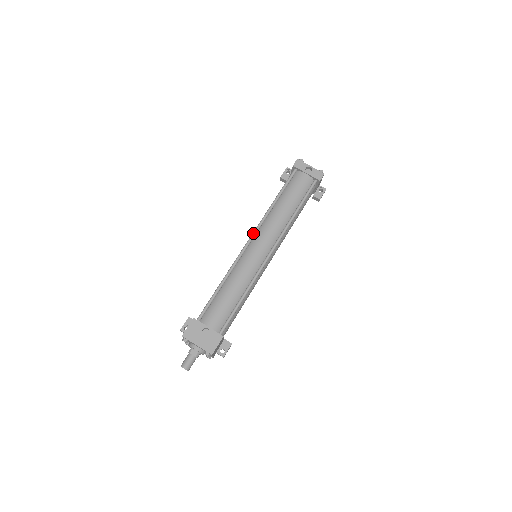
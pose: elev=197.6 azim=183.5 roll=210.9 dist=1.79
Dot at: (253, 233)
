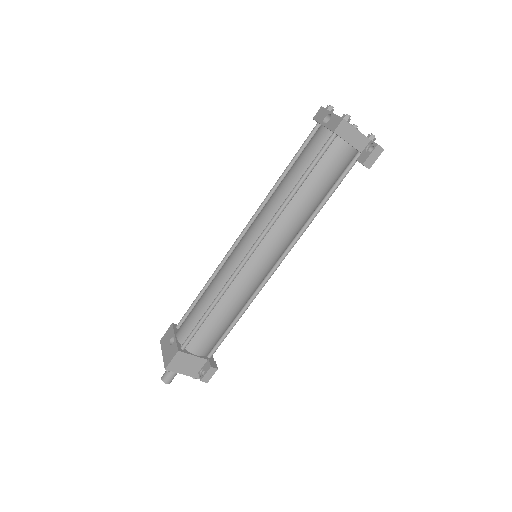
Dot at: (247, 224)
